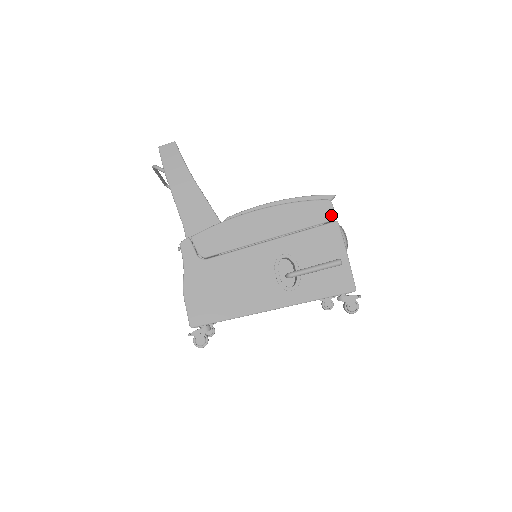
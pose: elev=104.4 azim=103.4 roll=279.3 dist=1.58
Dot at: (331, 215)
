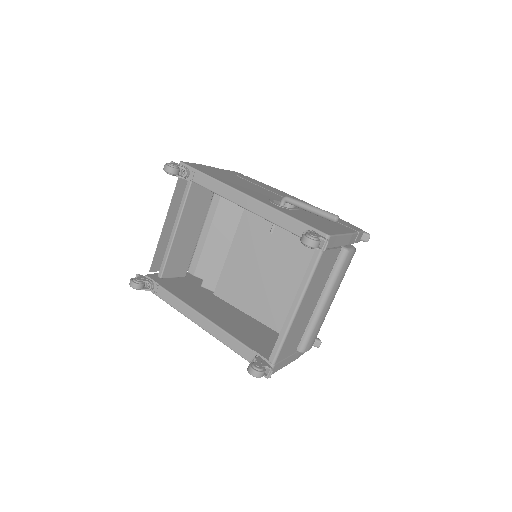
Dot at: (356, 229)
